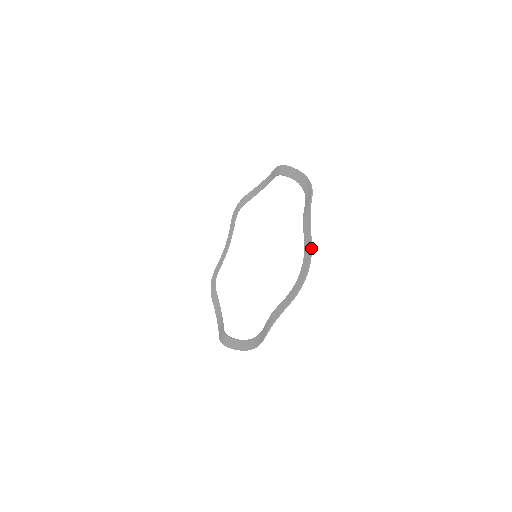
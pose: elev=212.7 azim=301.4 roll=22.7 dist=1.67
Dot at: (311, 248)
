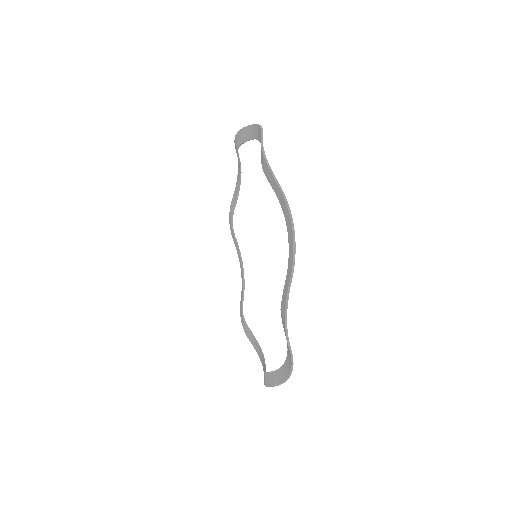
Dot at: occluded
